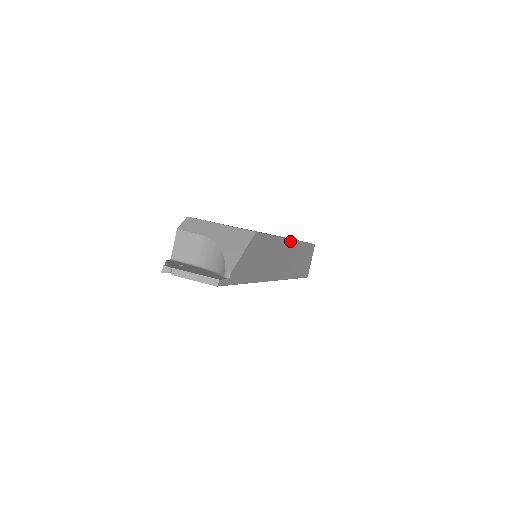
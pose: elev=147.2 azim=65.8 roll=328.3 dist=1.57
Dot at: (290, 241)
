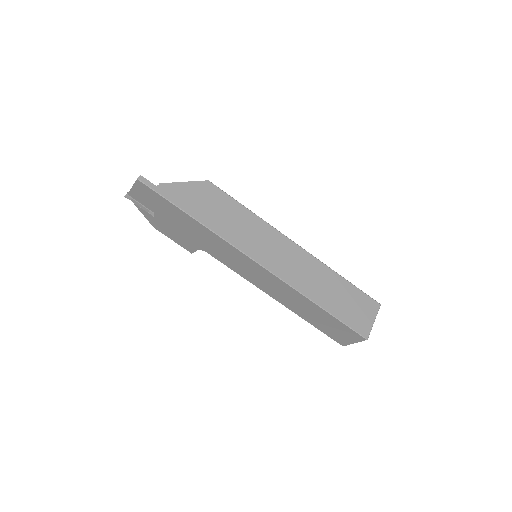
Dot at: (293, 244)
